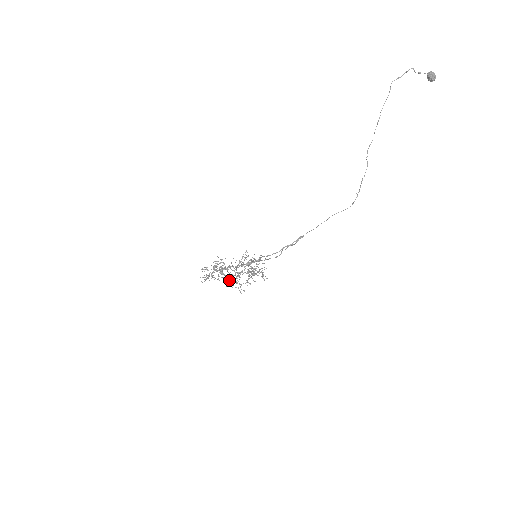
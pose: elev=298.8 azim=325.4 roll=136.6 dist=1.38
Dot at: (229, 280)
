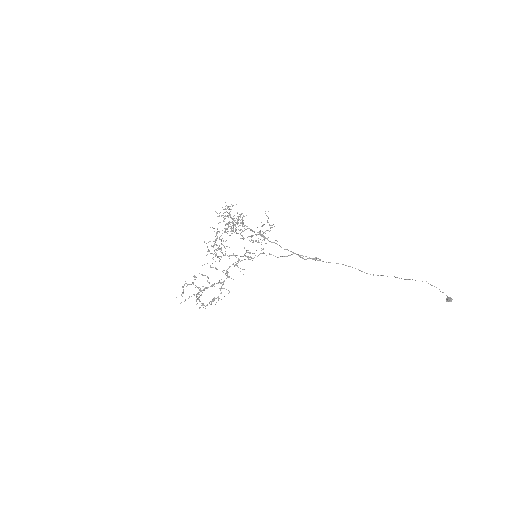
Dot at: (217, 245)
